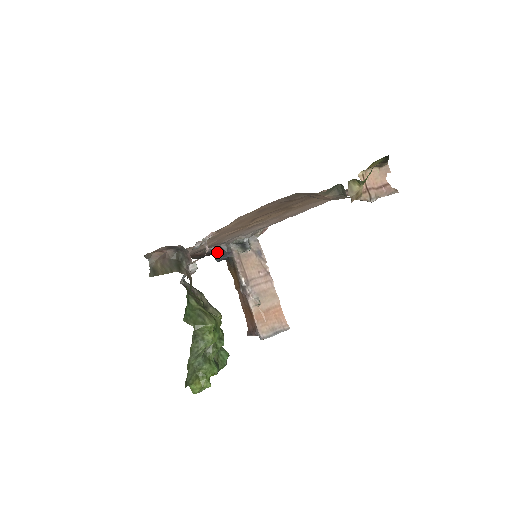
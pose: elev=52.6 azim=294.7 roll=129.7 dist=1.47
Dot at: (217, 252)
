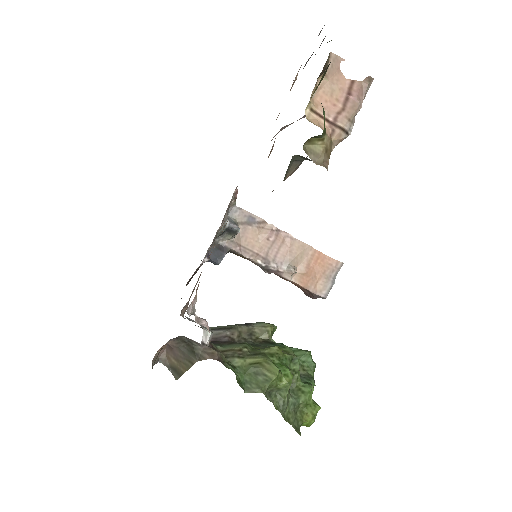
Dot at: (210, 260)
